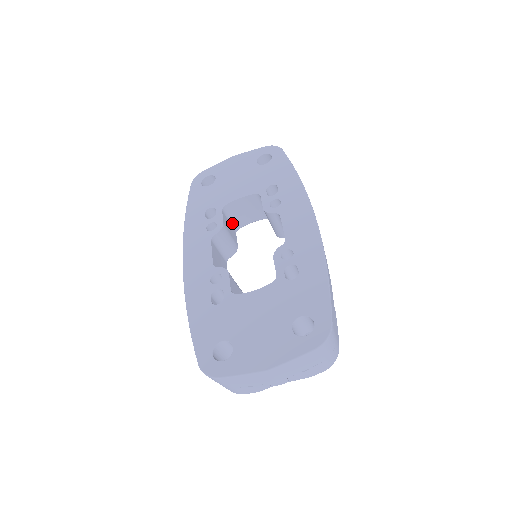
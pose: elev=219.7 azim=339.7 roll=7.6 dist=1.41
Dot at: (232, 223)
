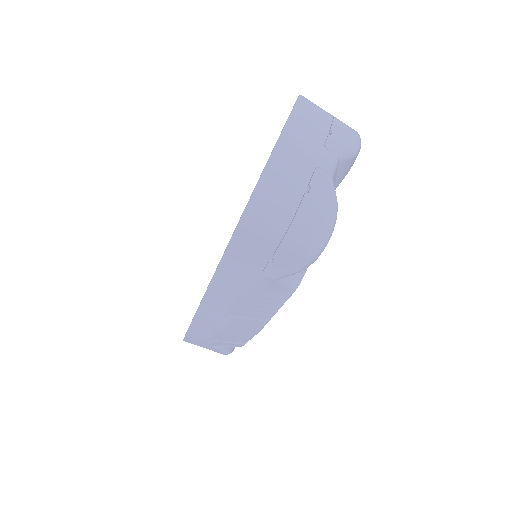
Dot at: occluded
